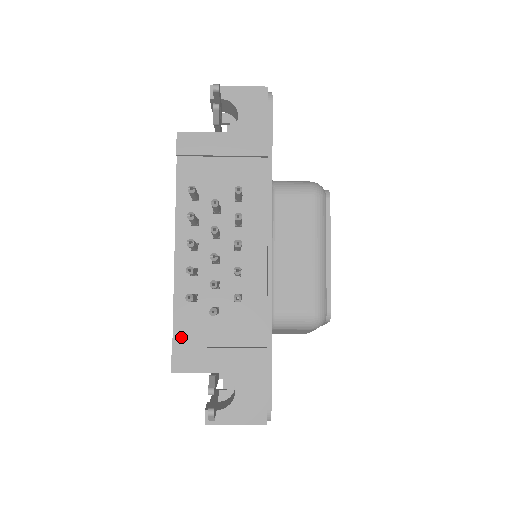
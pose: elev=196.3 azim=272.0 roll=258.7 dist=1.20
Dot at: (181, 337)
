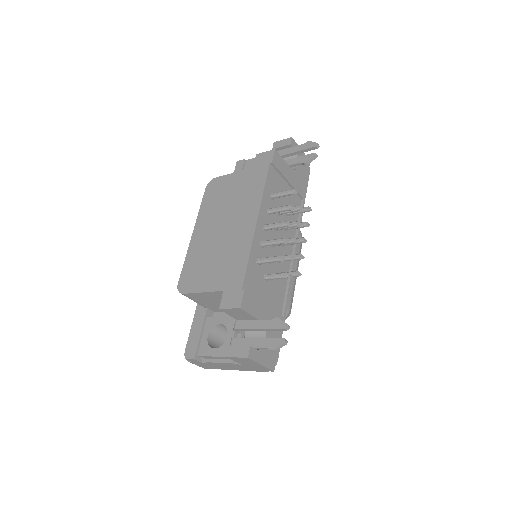
Dot at: (247, 285)
